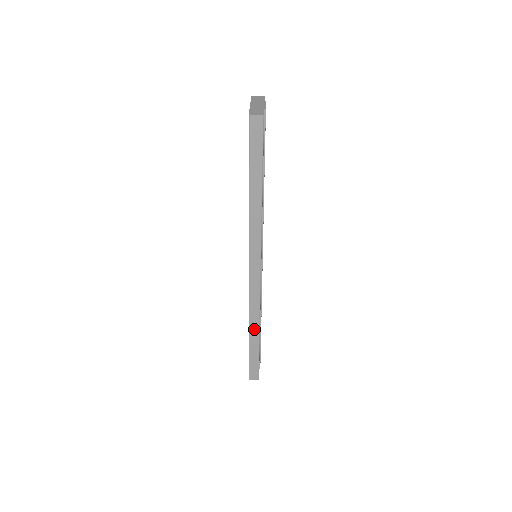
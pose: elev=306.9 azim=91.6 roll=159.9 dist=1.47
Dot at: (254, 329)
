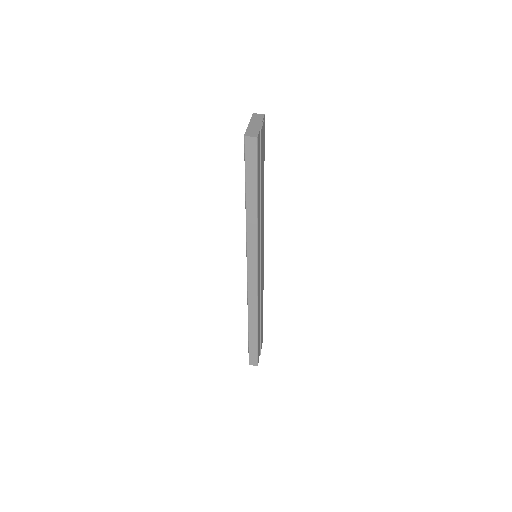
Dot at: (253, 321)
